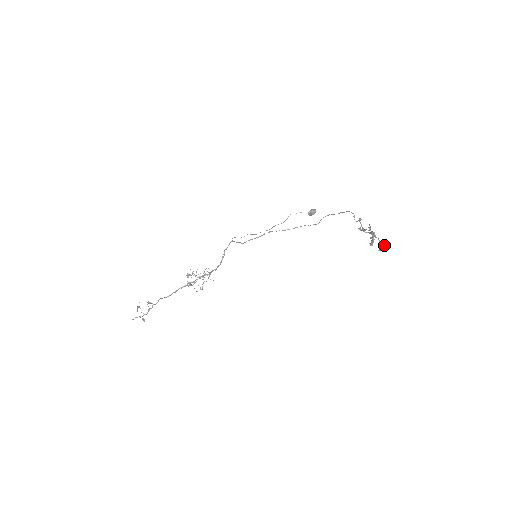
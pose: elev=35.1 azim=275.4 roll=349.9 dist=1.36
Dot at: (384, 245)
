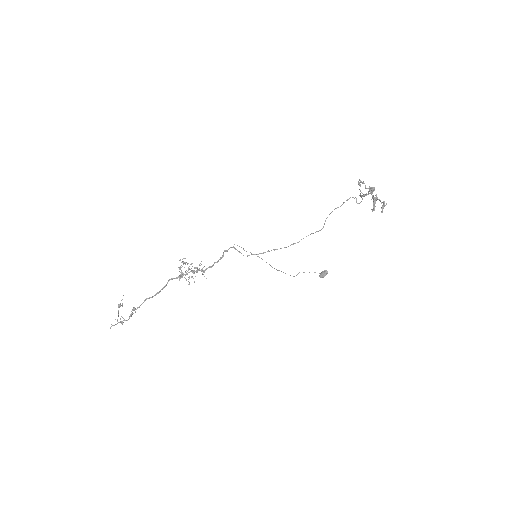
Dot at: (386, 204)
